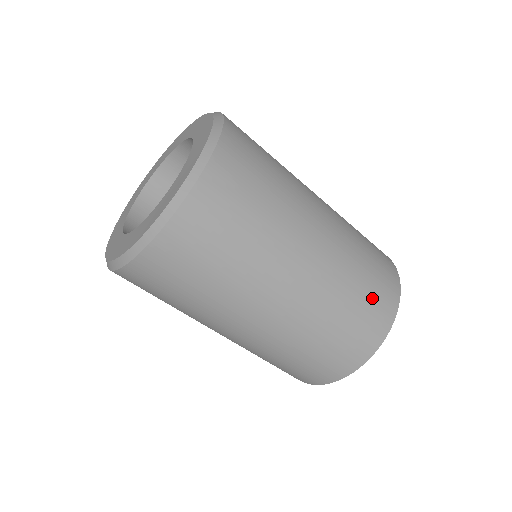
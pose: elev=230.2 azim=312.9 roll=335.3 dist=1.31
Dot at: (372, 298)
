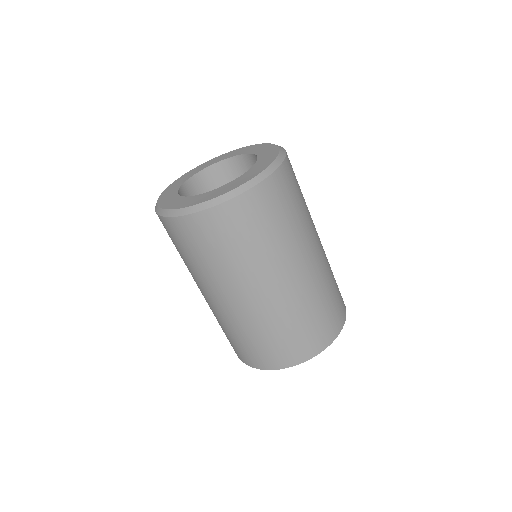
Dot at: (295, 341)
